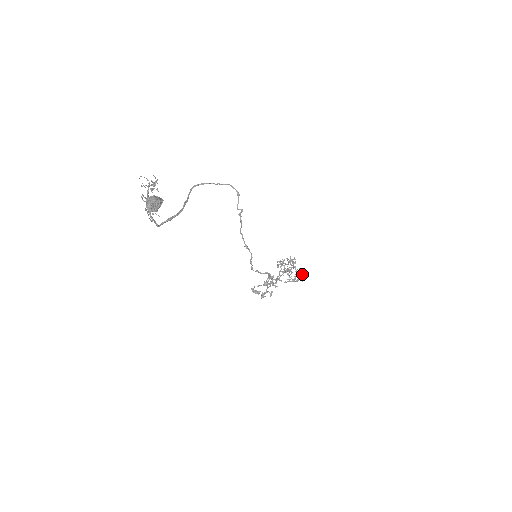
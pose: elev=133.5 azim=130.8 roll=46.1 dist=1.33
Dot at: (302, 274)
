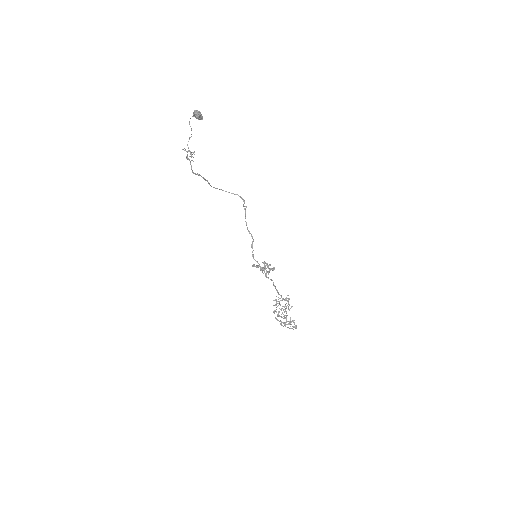
Dot at: (296, 326)
